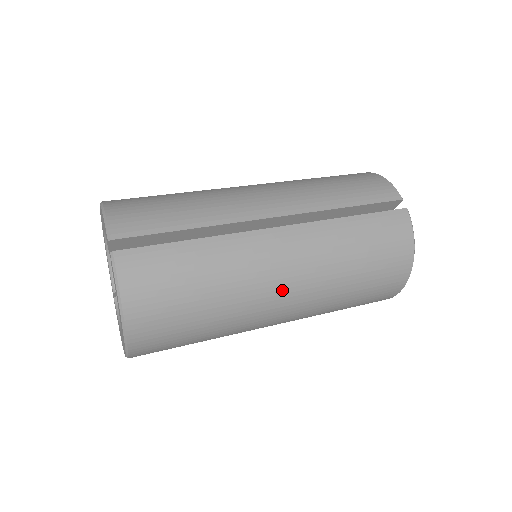
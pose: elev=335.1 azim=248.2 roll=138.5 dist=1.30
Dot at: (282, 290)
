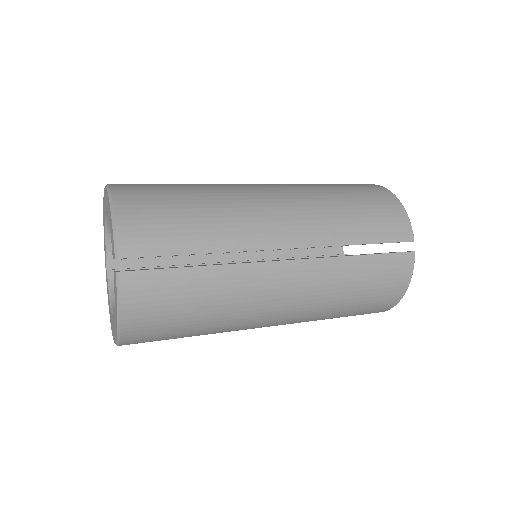
Dot at: (274, 315)
